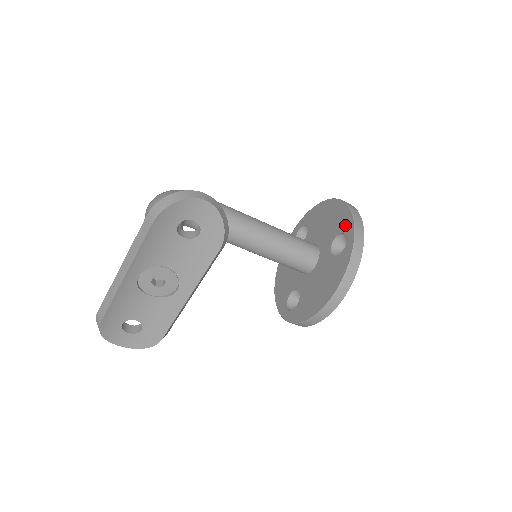
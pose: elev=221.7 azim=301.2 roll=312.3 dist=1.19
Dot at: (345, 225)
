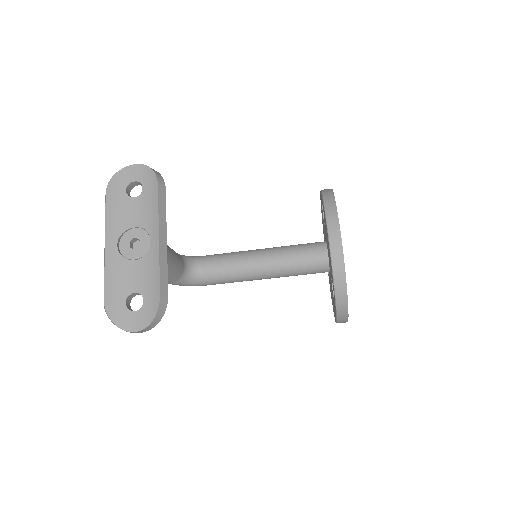
Dot at: (321, 202)
